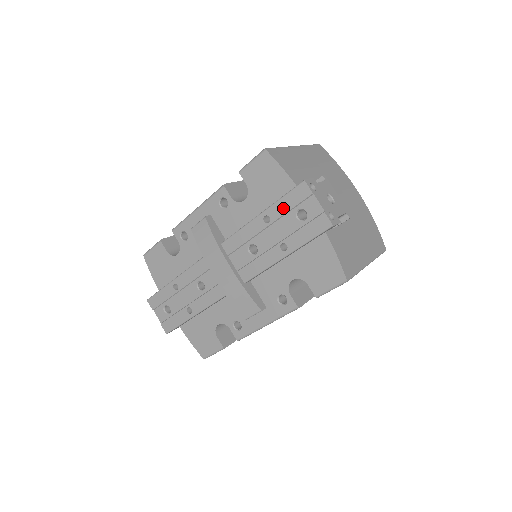
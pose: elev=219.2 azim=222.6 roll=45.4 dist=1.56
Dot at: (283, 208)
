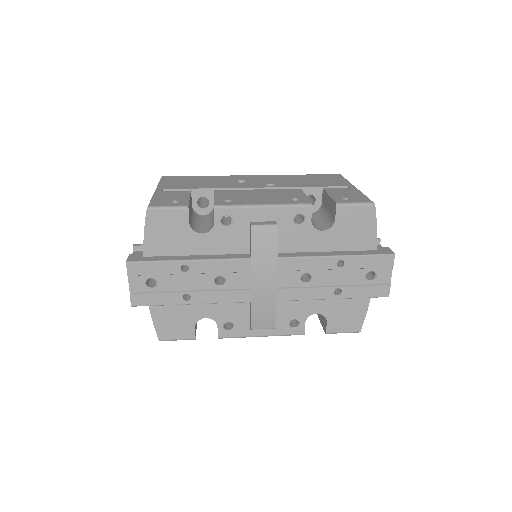
Dot at: (362, 264)
